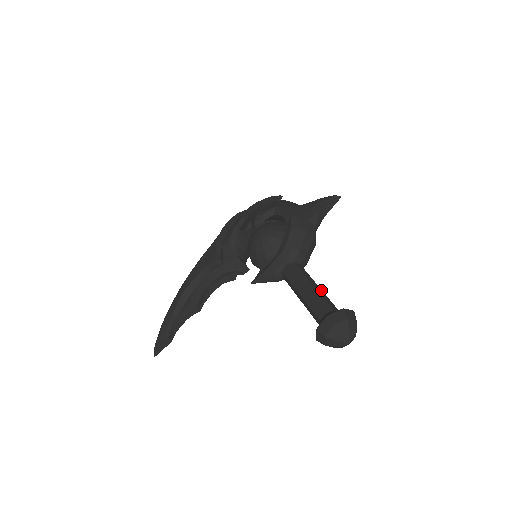
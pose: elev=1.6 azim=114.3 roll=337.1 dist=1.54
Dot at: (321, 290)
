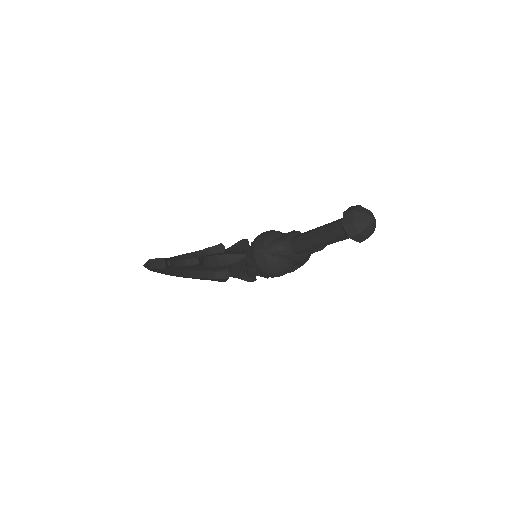
Dot at: occluded
